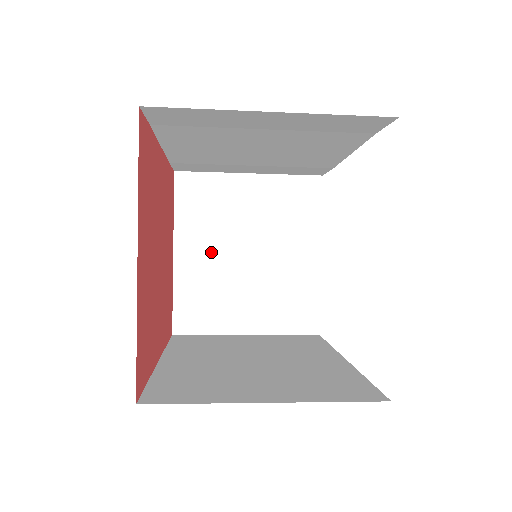
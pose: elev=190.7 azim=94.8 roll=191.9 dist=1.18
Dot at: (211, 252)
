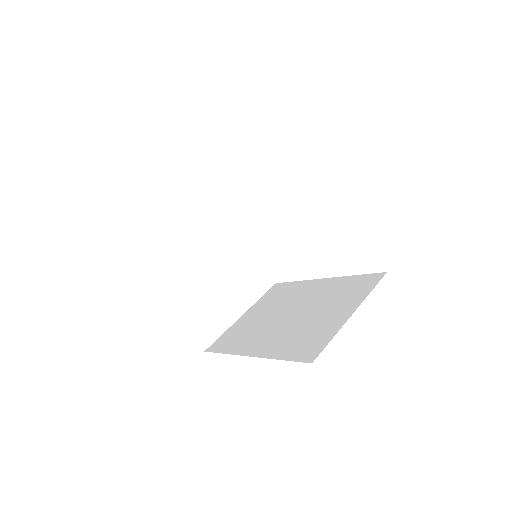
Dot at: (191, 280)
